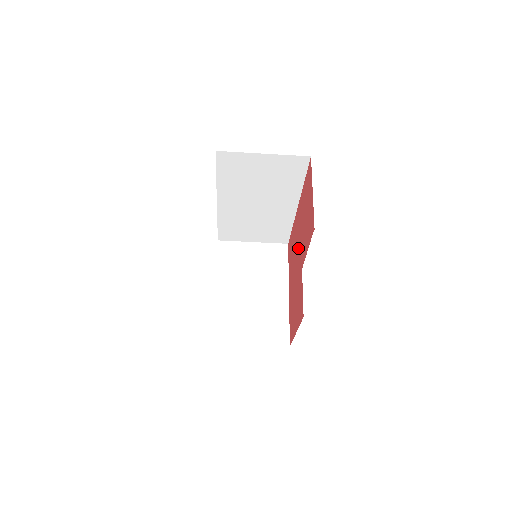
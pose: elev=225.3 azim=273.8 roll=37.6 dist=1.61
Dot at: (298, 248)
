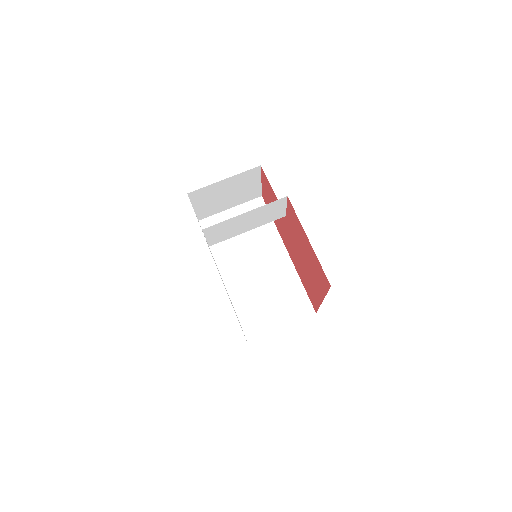
Dot at: (290, 241)
